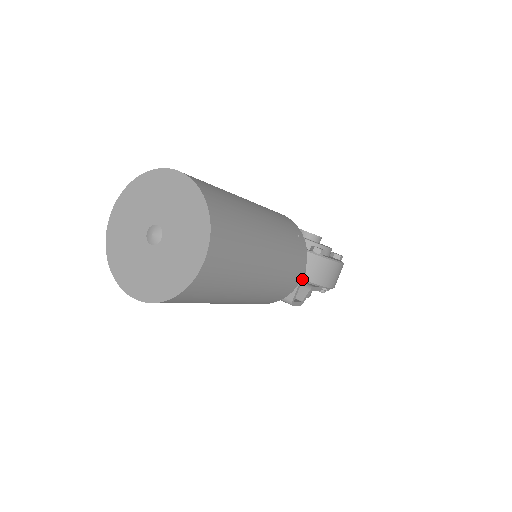
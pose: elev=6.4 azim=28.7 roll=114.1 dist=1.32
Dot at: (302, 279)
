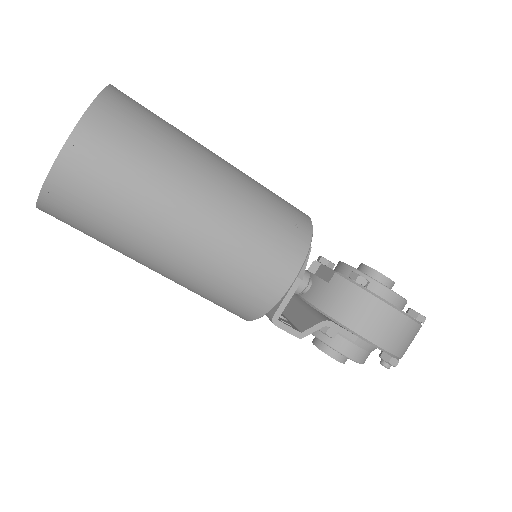
Dot at: (295, 289)
